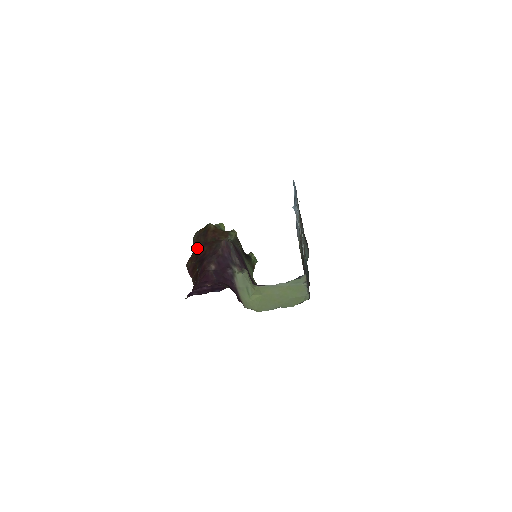
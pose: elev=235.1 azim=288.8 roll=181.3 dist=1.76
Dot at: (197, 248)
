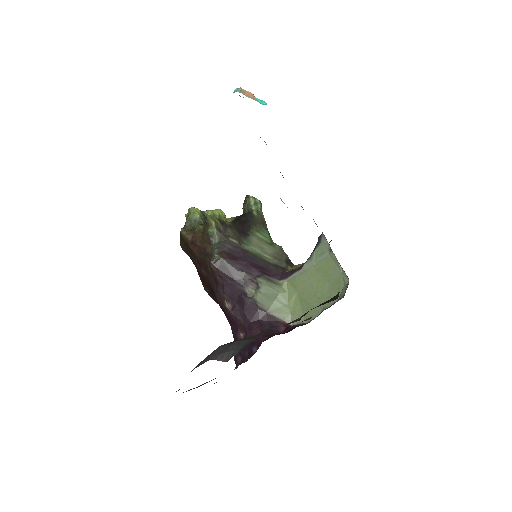
Dot at: (197, 270)
